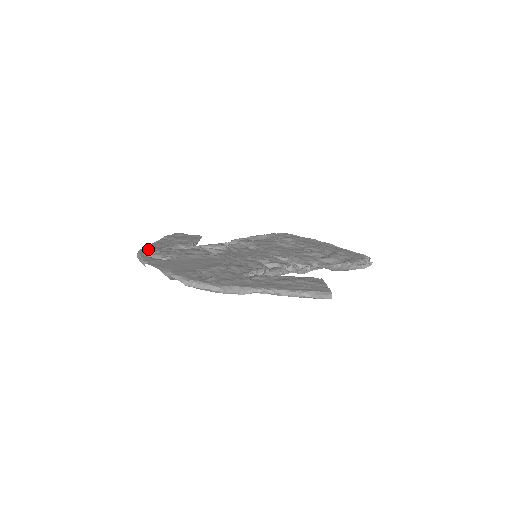
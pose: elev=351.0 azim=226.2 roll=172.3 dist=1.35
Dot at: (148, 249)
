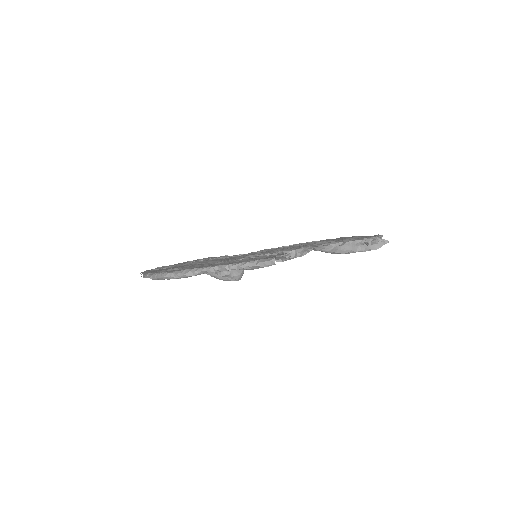
Dot at: occluded
